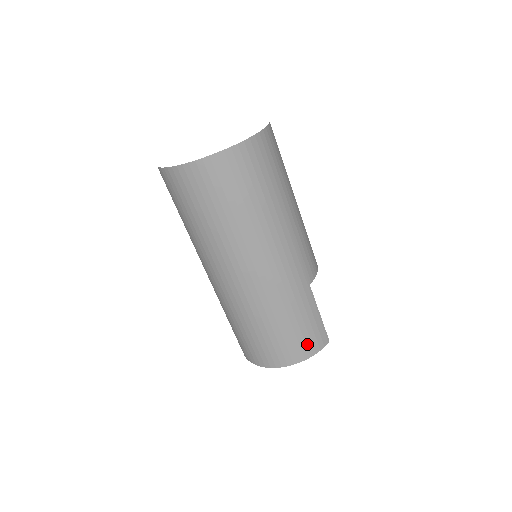
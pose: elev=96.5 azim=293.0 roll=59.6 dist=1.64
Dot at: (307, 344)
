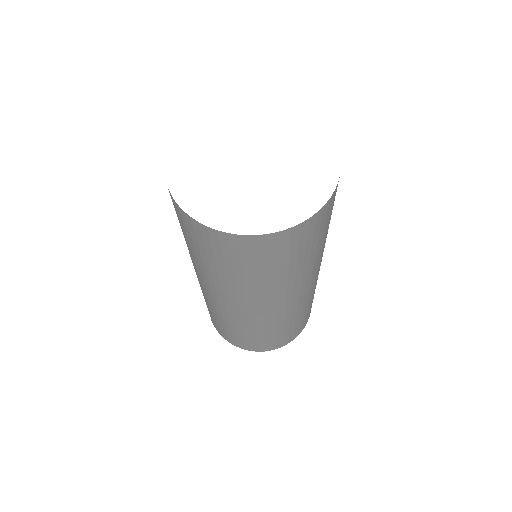
Dot at: (306, 321)
